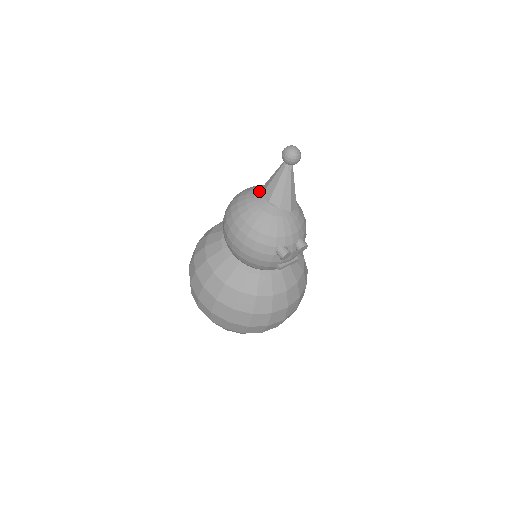
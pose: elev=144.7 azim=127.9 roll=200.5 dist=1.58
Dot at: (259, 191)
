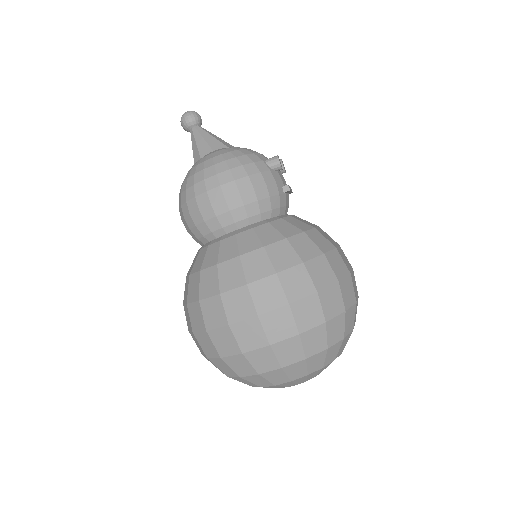
Dot at: occluded
